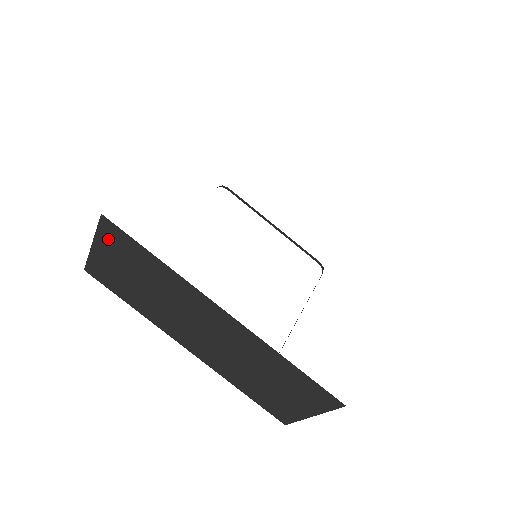
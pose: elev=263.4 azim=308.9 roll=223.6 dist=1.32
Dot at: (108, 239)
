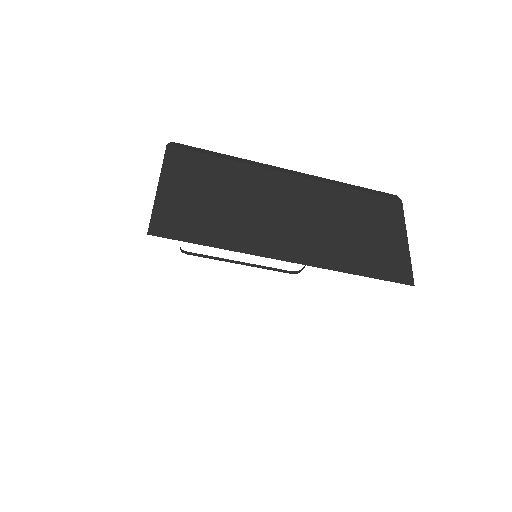
Dot at: occluded
